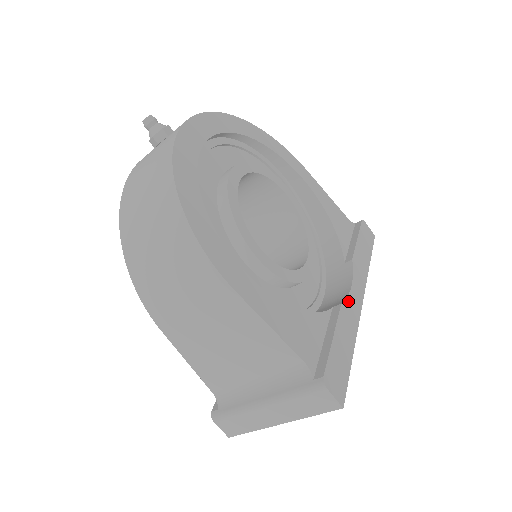
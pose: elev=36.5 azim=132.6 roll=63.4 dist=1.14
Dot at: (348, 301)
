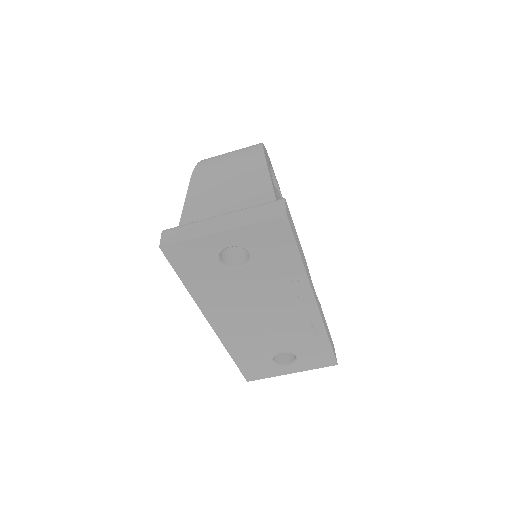
Dot at: occluded
